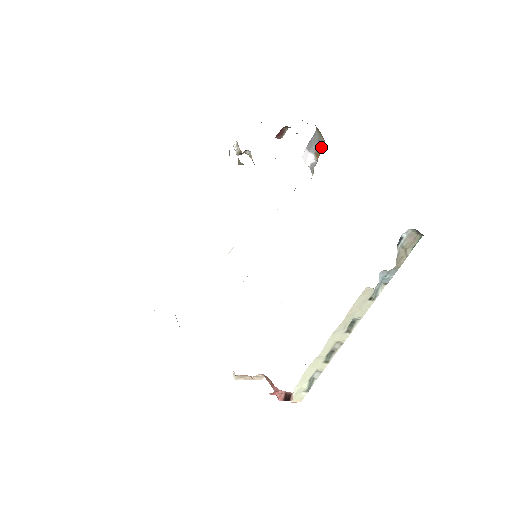
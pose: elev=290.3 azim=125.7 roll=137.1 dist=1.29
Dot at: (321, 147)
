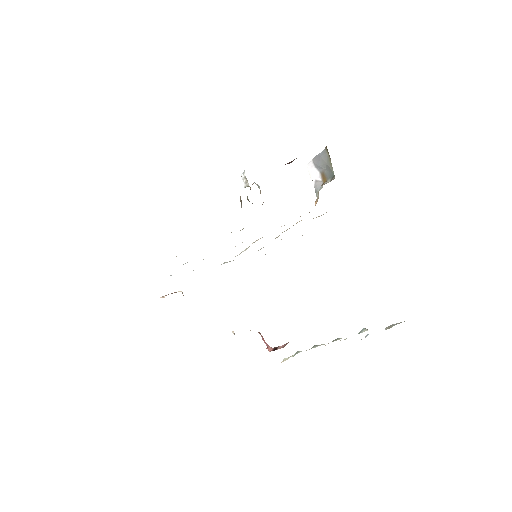
Dot at: (329, 174)
